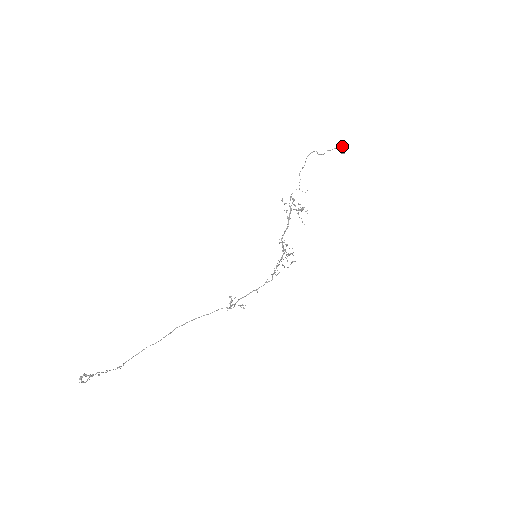
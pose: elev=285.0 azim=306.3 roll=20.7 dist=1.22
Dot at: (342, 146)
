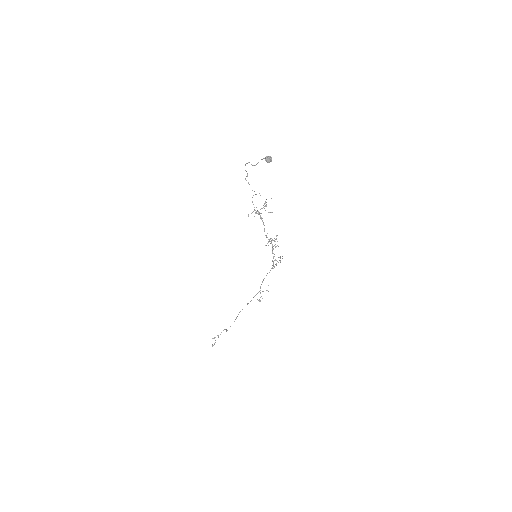
Dot at: (266, 158)
